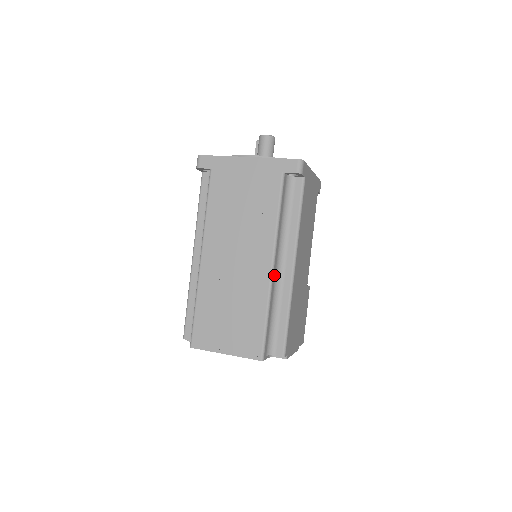
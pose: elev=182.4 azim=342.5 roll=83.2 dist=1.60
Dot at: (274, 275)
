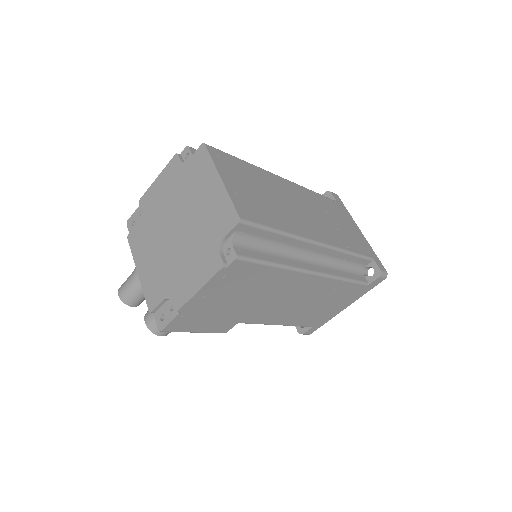
Dot at: (308, 247)
